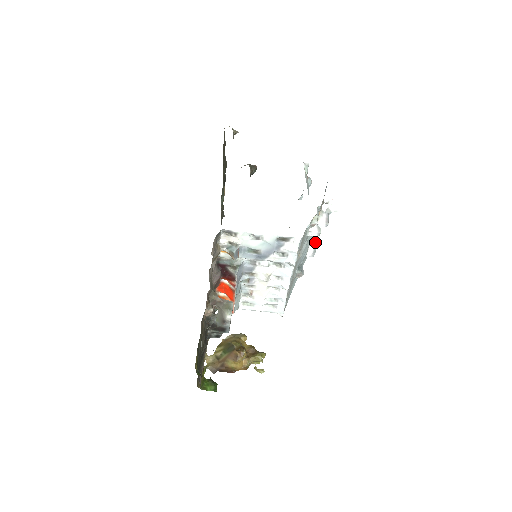
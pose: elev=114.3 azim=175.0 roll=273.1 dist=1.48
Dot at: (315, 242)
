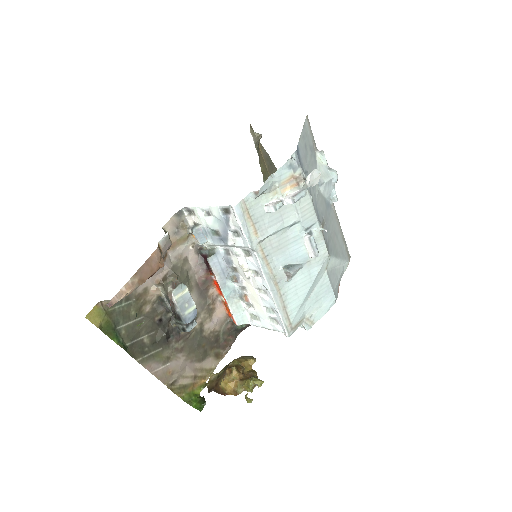
Dot at: (310, 235)
